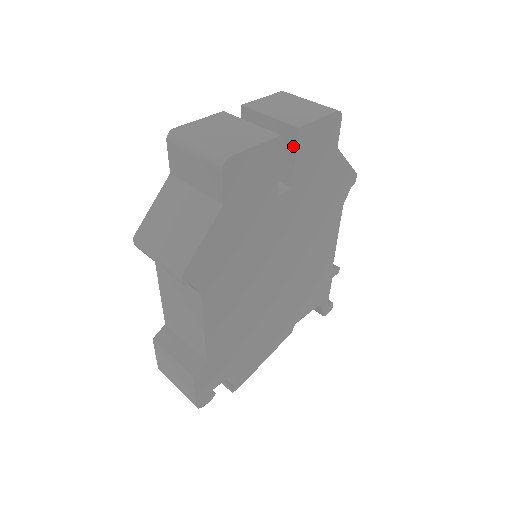
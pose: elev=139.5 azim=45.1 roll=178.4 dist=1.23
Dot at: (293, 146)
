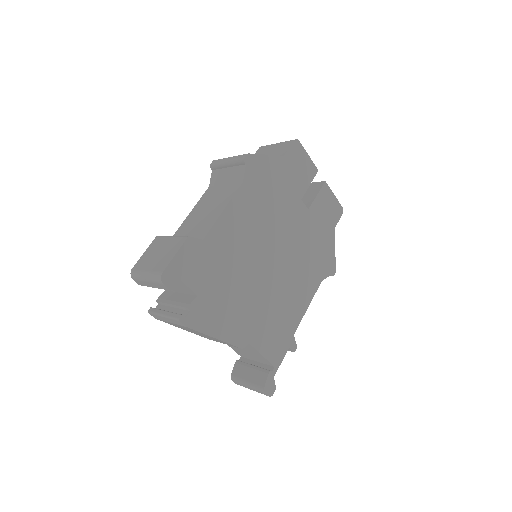
Dot at: (318, 189)
